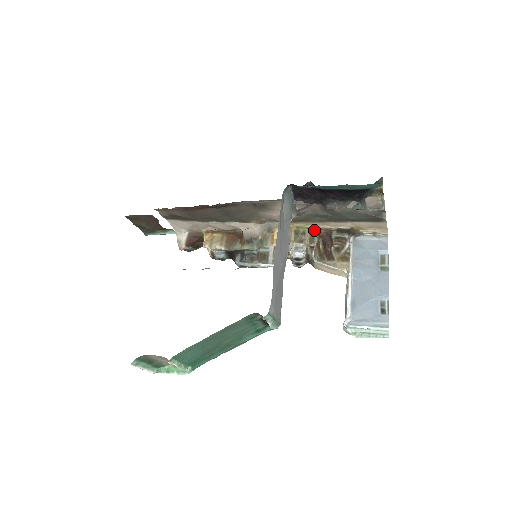
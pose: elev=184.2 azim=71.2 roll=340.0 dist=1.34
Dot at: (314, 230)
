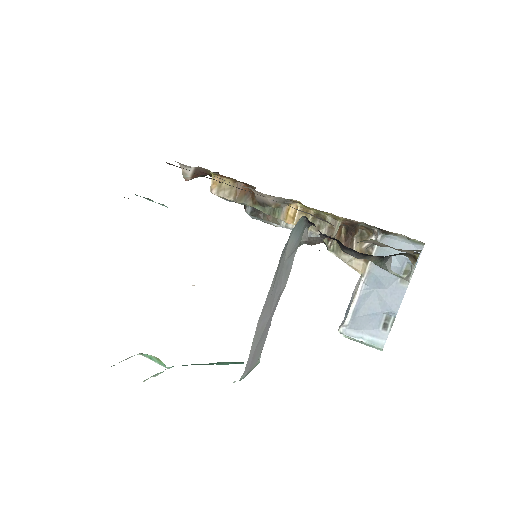
Dot at: (337, 219)
